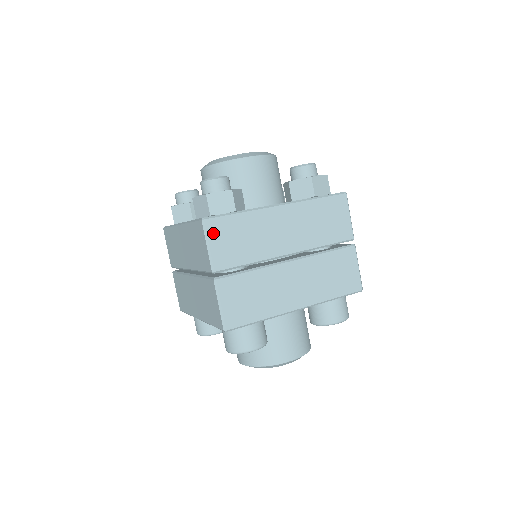
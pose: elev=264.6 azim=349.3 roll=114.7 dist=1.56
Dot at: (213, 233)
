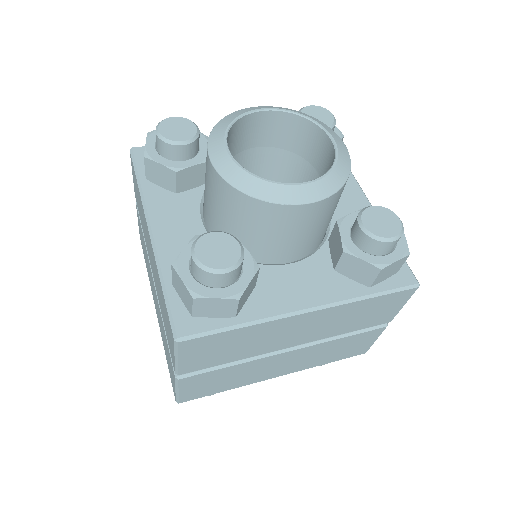
Dot at: (188, 350)
